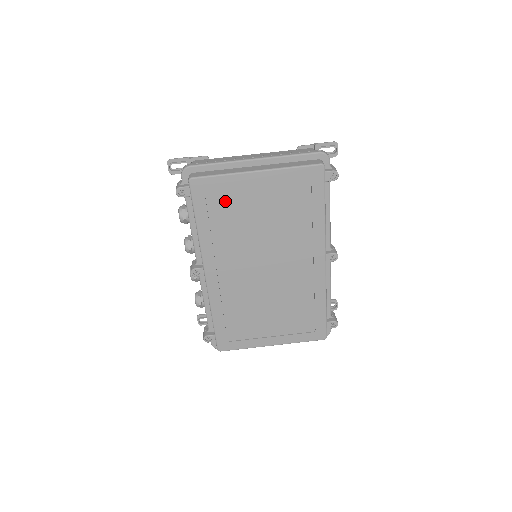
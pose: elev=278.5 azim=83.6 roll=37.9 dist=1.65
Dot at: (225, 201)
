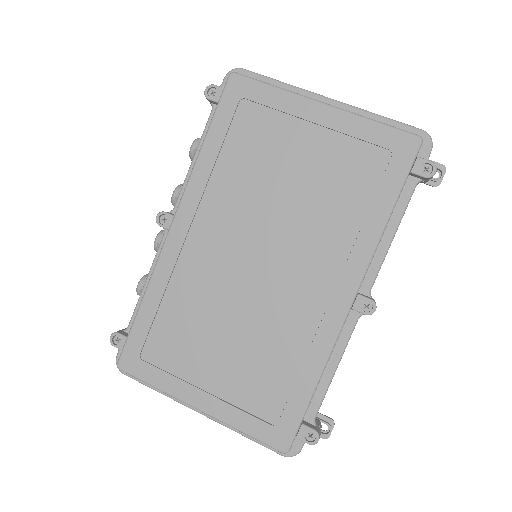
Dot at: (259, 126)
